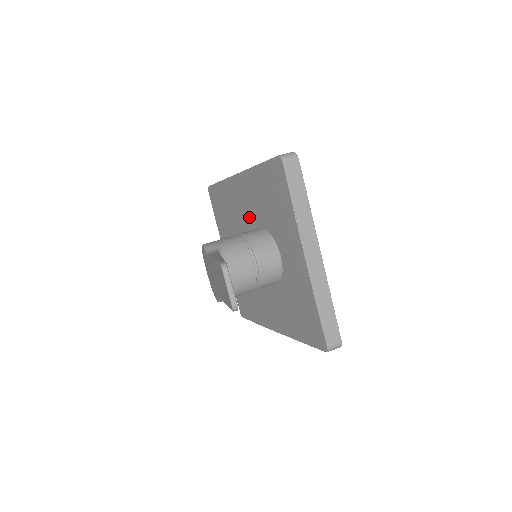
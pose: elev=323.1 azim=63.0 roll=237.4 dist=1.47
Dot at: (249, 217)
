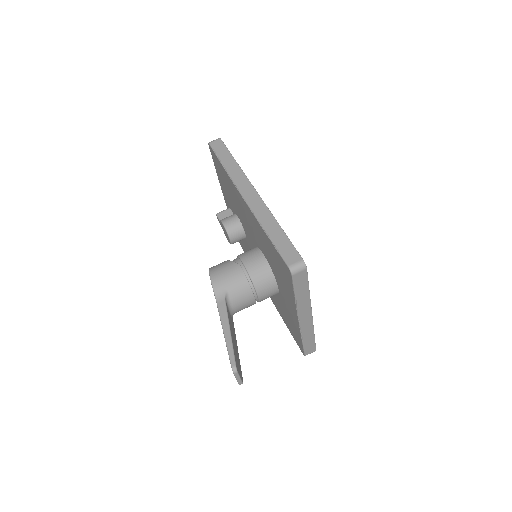
Dot at: (253, 233)
